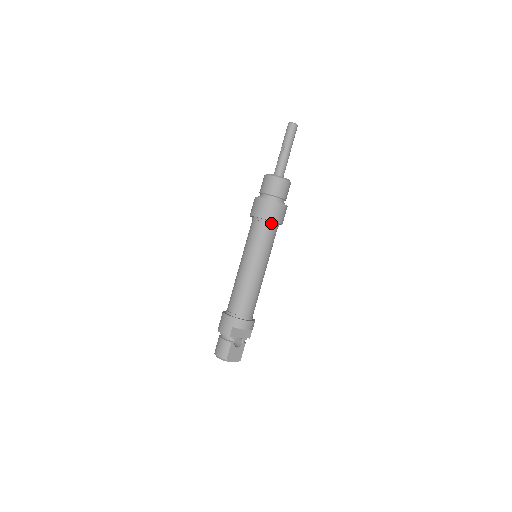
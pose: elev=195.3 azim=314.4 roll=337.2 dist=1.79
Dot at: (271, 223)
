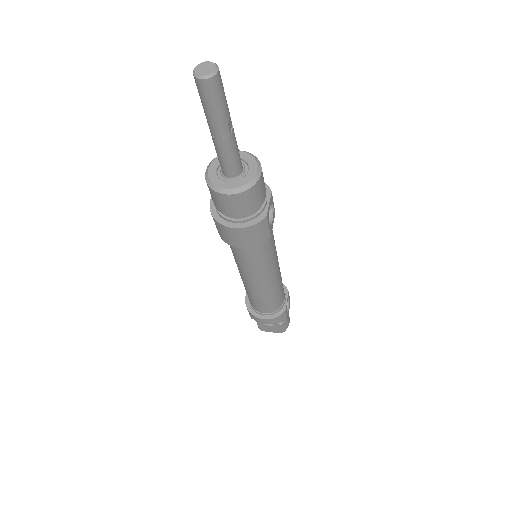
Dot at: occluded
